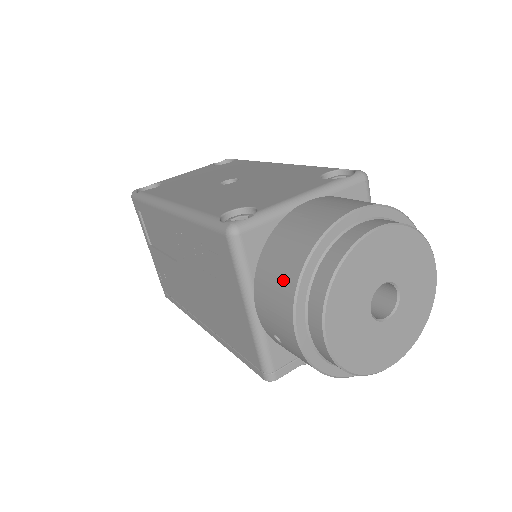
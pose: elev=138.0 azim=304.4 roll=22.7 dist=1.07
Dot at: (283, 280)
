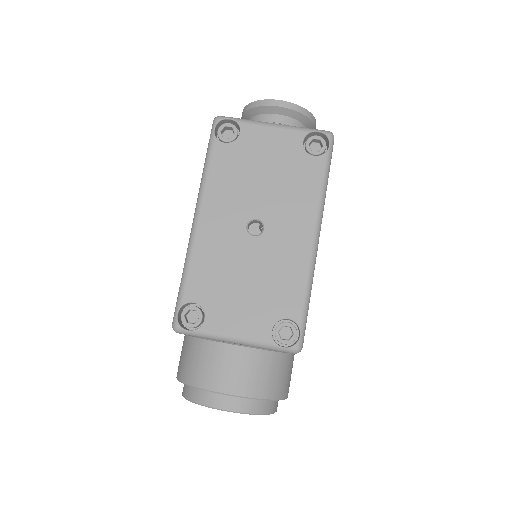
Dot at: (181, 367)
